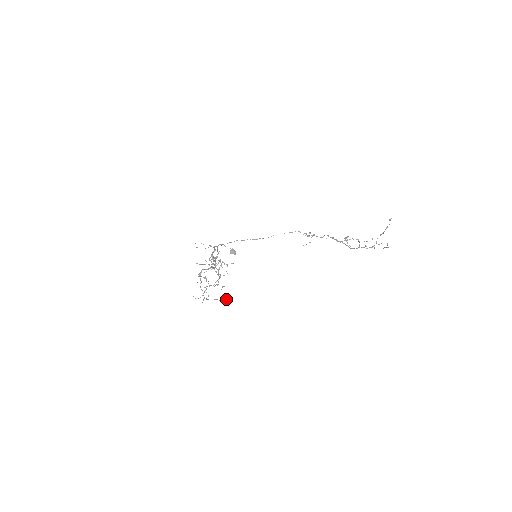
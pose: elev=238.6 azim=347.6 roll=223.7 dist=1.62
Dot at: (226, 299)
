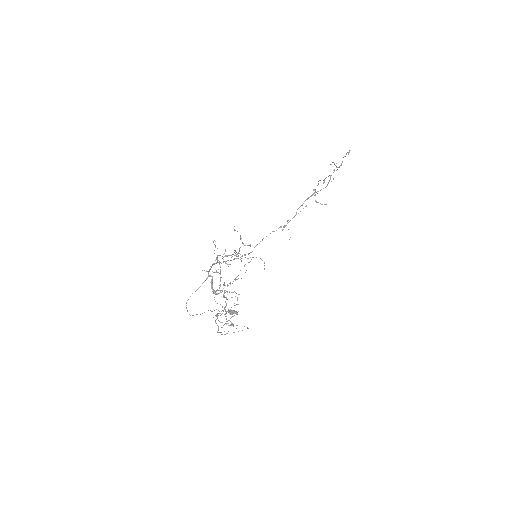
Dot at: occluded
